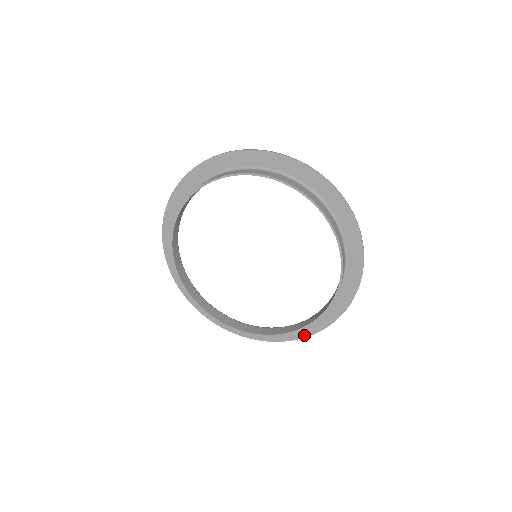
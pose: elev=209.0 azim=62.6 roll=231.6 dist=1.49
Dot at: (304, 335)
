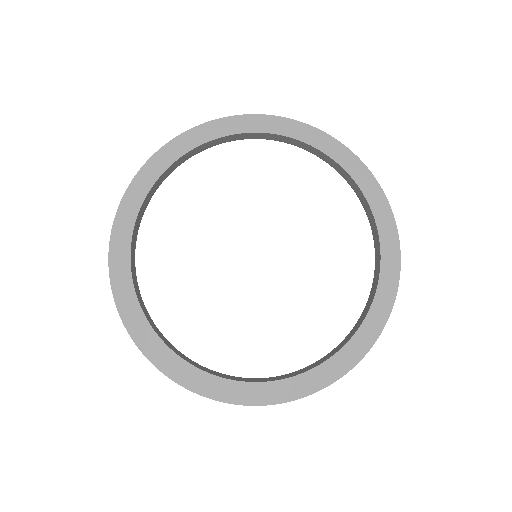
Dot at: (259, 401)
